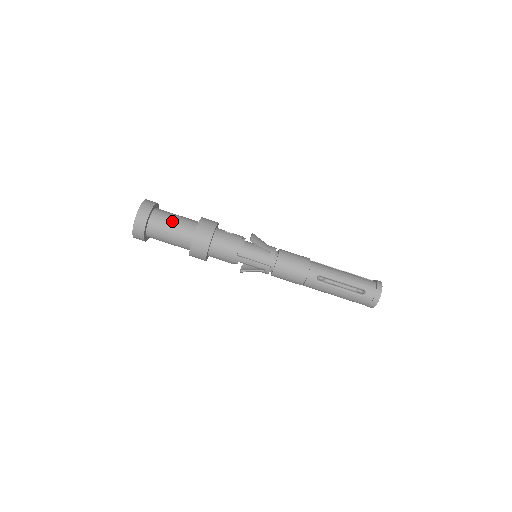
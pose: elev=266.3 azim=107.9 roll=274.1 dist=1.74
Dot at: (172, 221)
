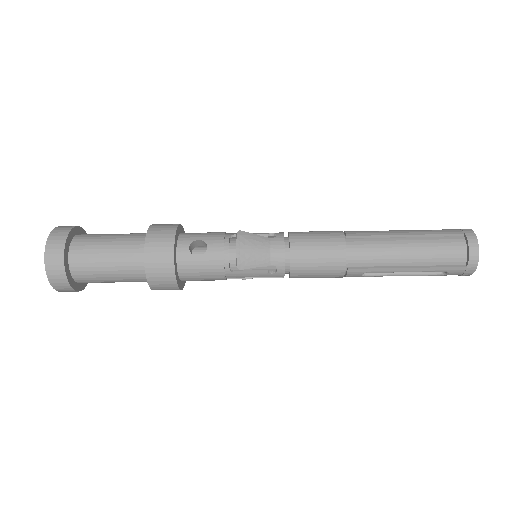
Dot at: (106, 272)
